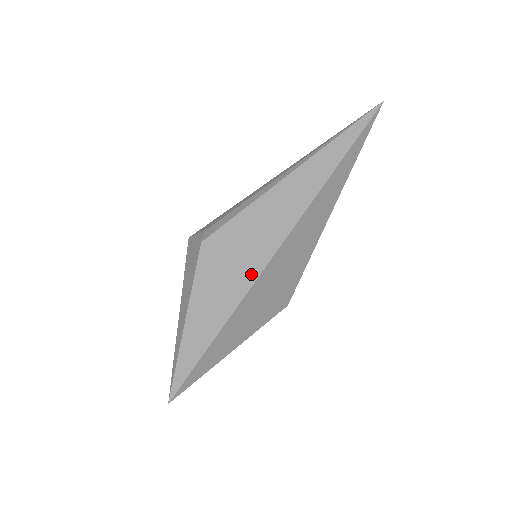
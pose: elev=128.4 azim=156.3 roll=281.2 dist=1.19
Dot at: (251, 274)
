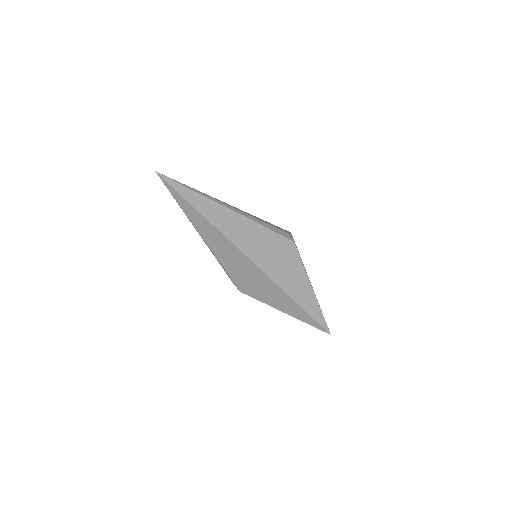
Dot at: (264, 277)
